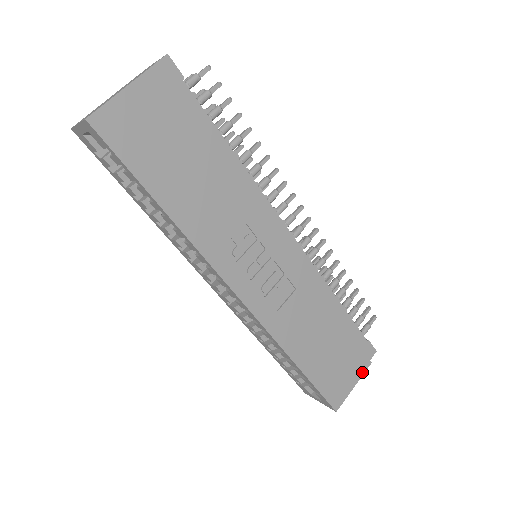
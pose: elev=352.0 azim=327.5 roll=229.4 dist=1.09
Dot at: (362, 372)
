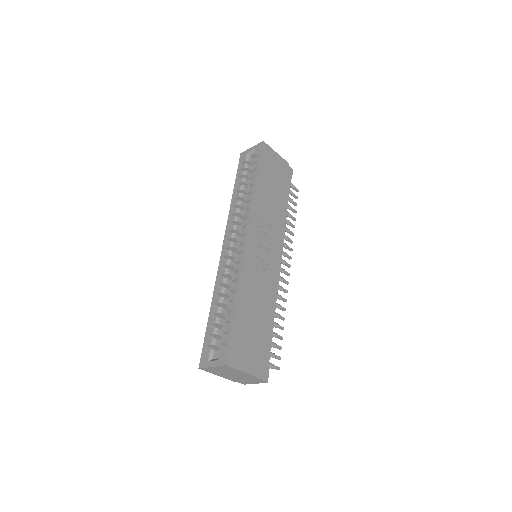
Dot at: (254, 374)
